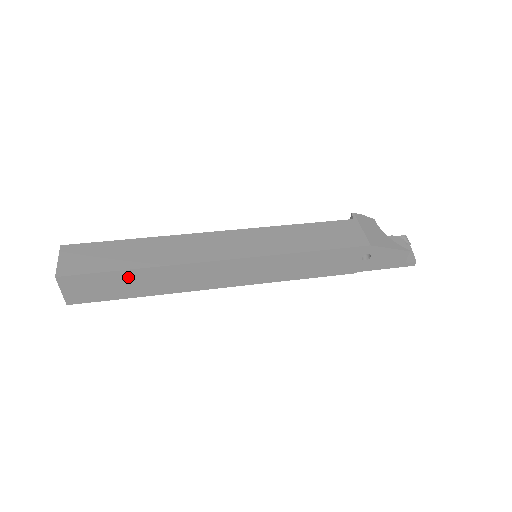
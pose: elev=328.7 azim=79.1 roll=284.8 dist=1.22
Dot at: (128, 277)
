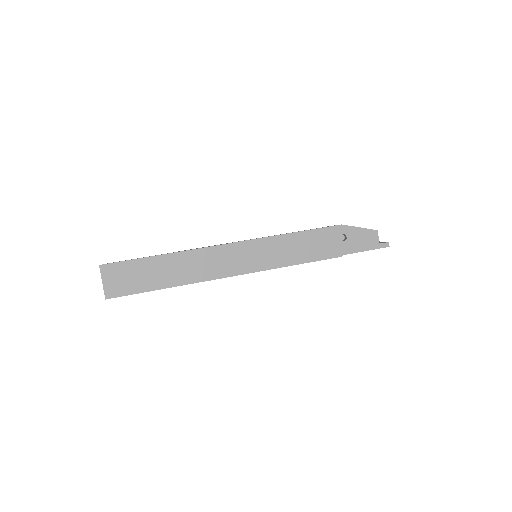
Dot at: (154, 265)
